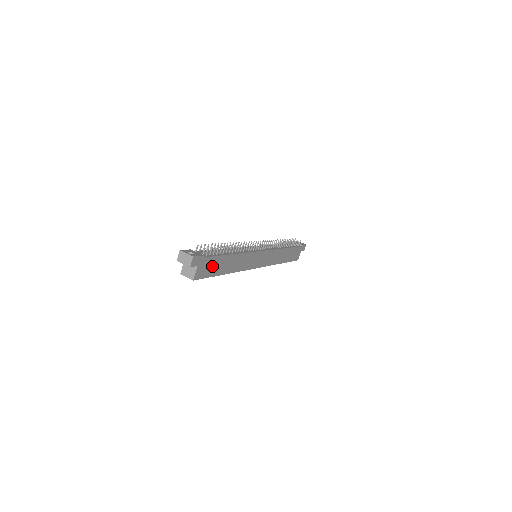
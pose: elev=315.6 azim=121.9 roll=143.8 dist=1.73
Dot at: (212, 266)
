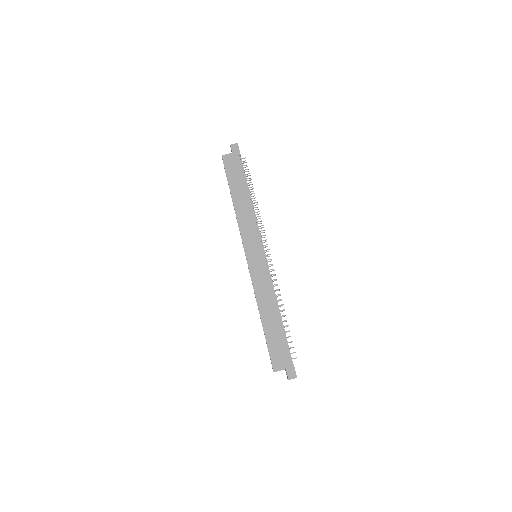
Dot at: (235, 172)
